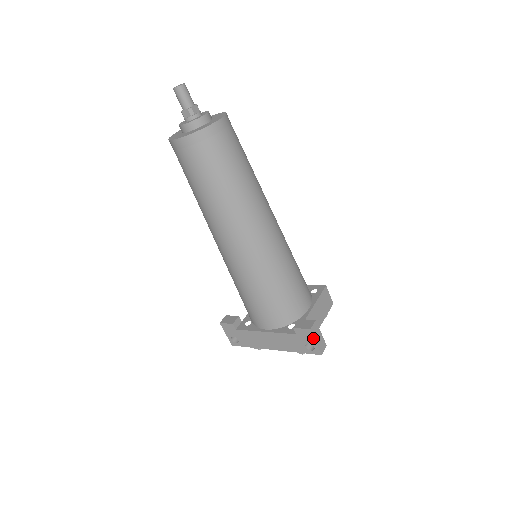
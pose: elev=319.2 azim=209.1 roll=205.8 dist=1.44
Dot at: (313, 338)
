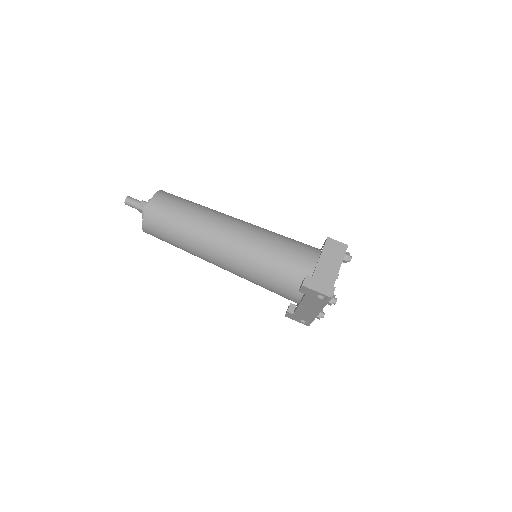
Dot at: (312, 290)
